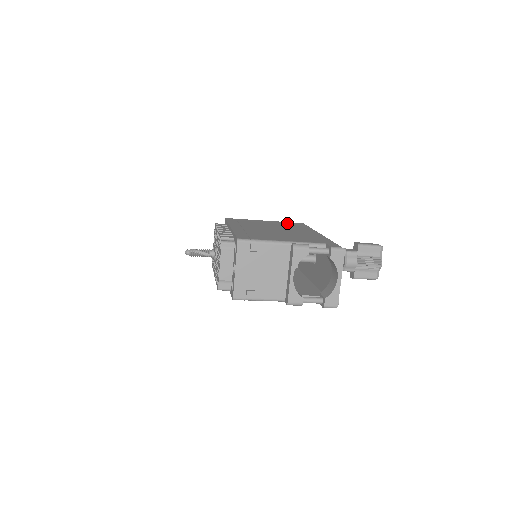
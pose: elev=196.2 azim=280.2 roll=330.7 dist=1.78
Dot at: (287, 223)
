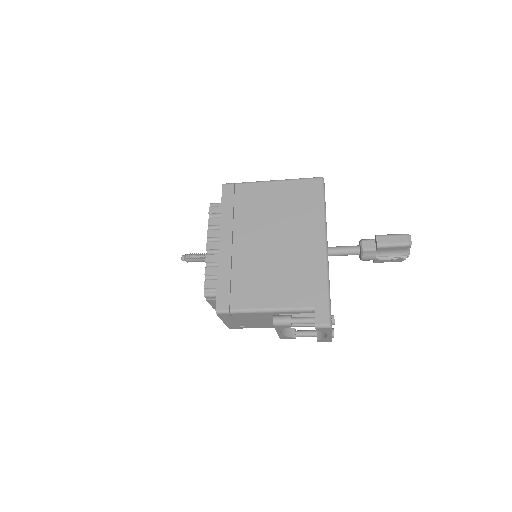
Dot at: (297, 191)
